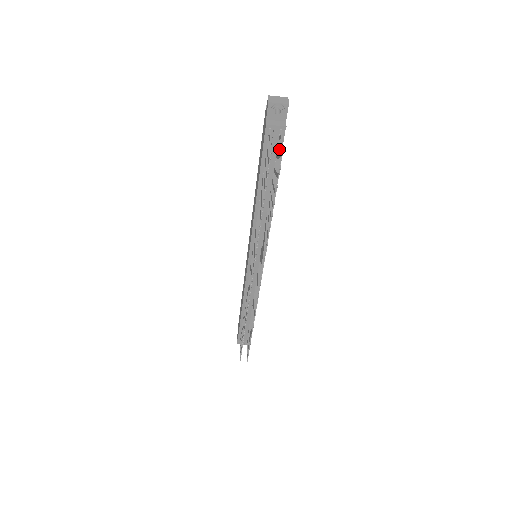
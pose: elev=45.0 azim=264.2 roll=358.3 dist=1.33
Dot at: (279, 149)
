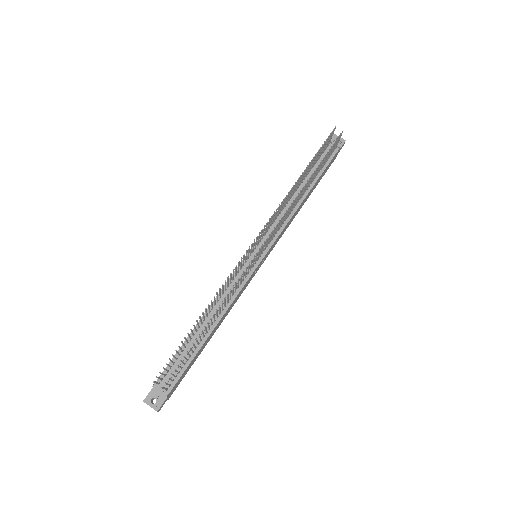
Dot at: (334, 147)
